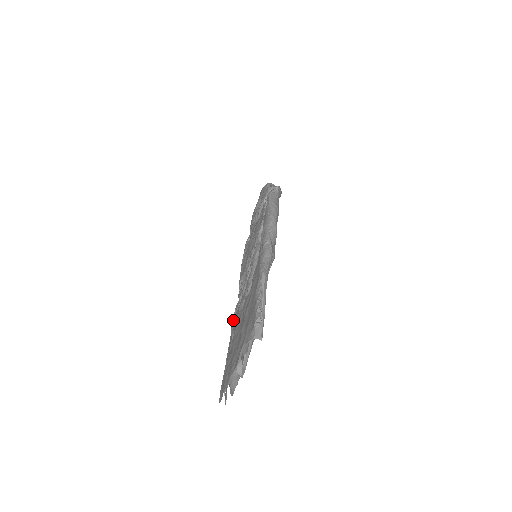
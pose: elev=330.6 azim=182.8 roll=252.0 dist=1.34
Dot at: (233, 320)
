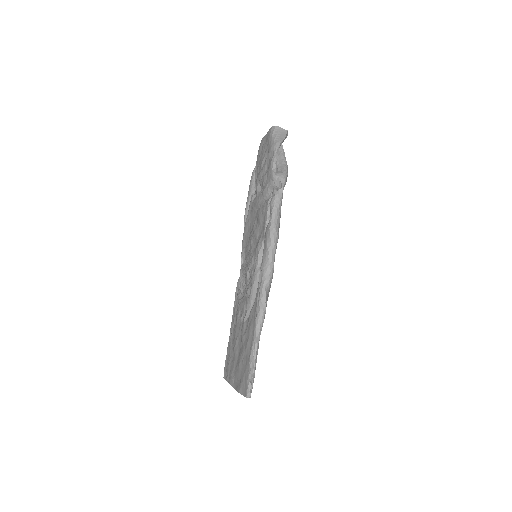
Dot at: (235, 299)
